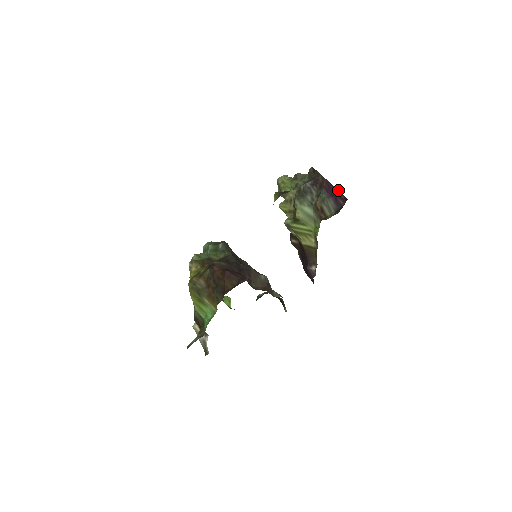
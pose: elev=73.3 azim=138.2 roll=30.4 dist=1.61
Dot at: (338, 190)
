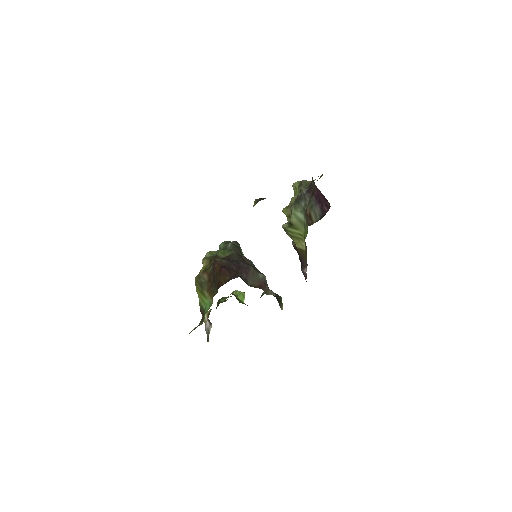
Dot at: occluded
